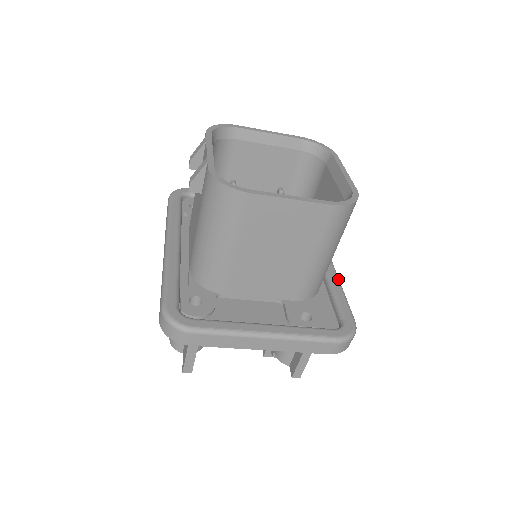
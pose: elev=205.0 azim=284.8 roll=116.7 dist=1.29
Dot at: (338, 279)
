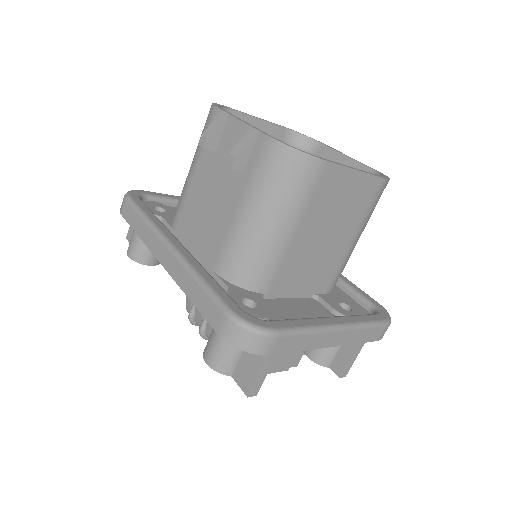
Dot at: occluded
